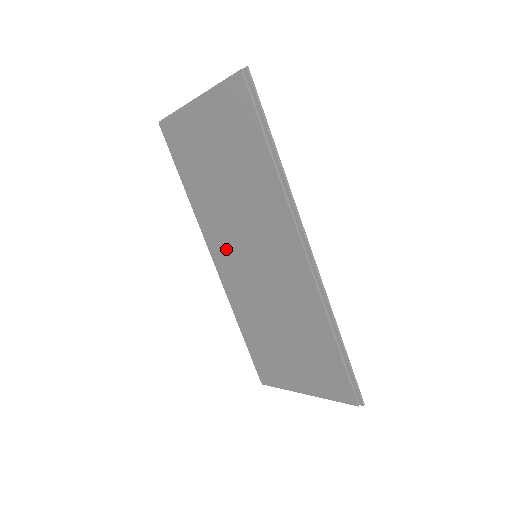
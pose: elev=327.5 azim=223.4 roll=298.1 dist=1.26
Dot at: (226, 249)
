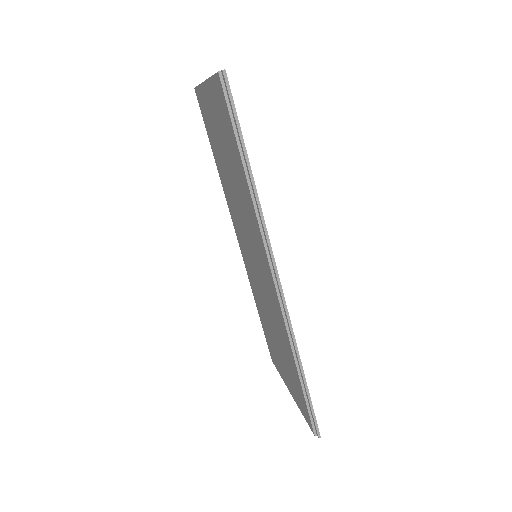
Dot at: (240, 235)
